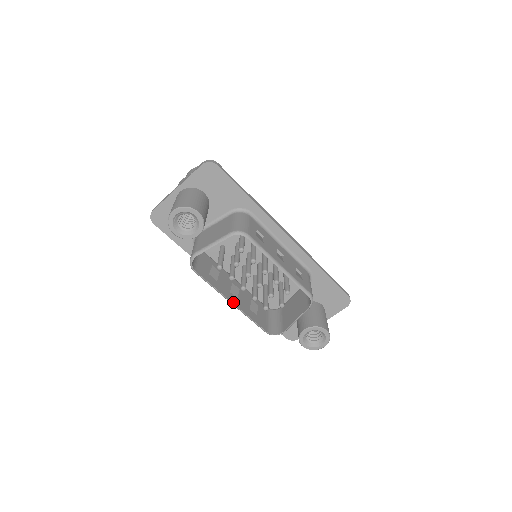
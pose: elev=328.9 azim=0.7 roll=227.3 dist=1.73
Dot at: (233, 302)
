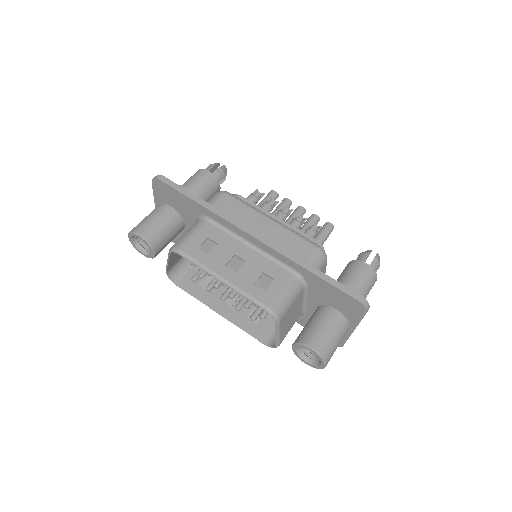
Dot at: (220, 312)
